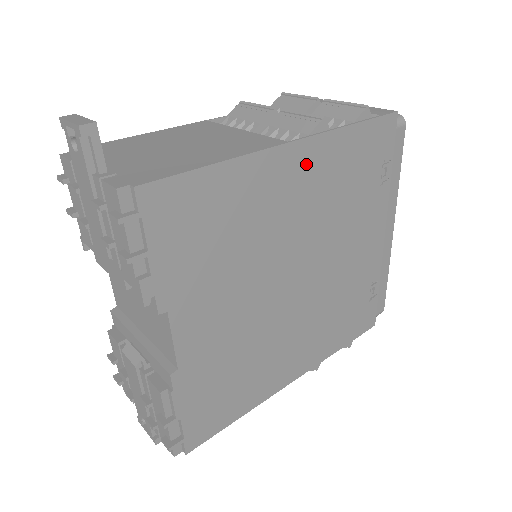
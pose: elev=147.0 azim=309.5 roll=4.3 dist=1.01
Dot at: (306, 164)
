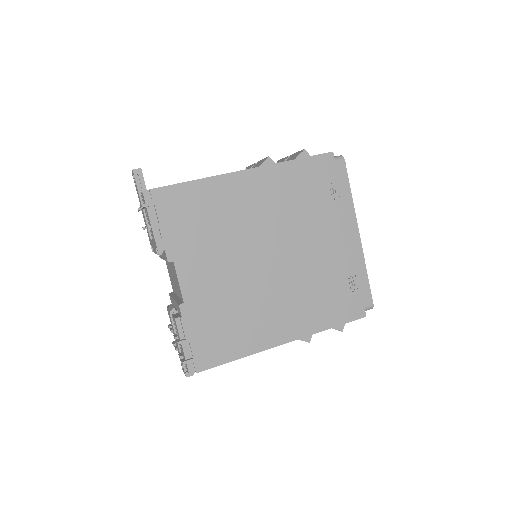
Dot at: (260, 183)
